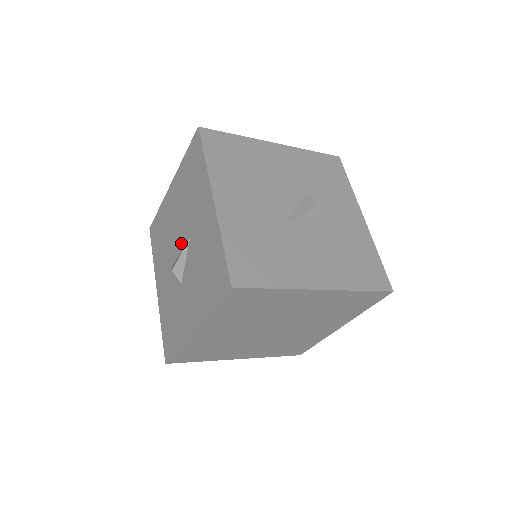
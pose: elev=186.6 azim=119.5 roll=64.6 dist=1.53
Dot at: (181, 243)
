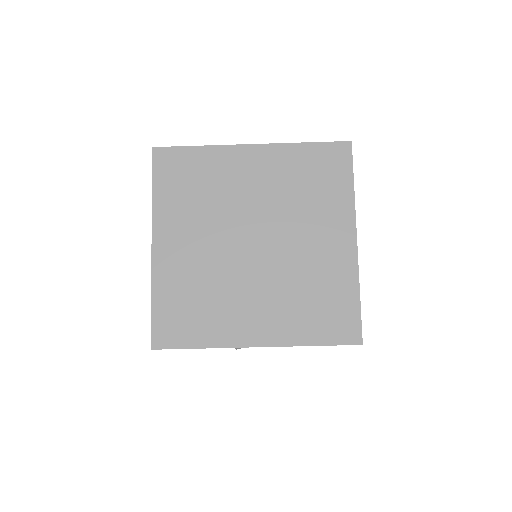
Dot at: occluded
